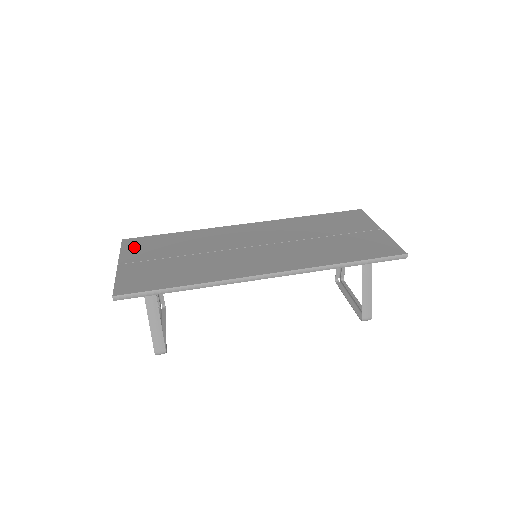
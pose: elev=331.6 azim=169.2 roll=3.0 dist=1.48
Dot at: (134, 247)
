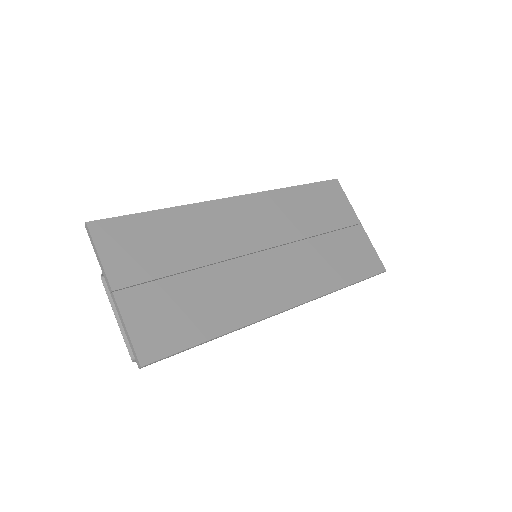
Dot at: (116, 246)
